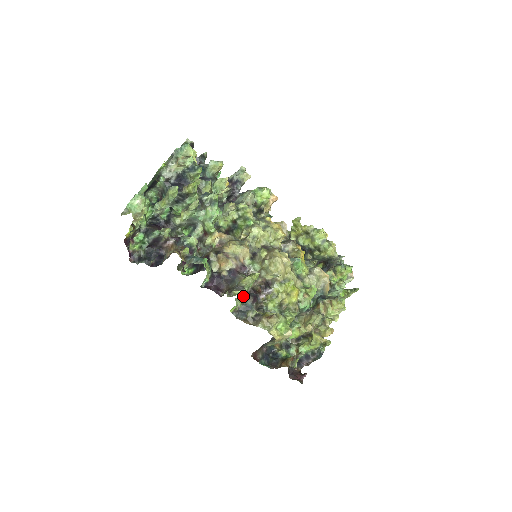
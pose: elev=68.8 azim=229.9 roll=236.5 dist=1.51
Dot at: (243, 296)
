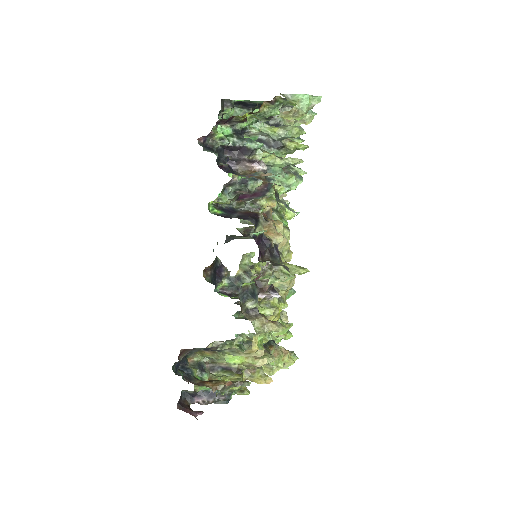
Dot at: (287, 279)
